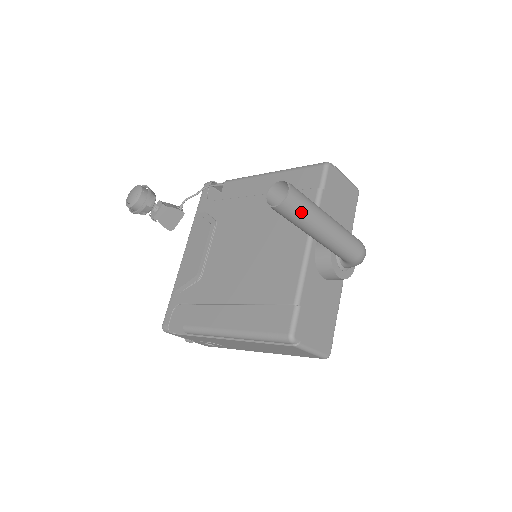
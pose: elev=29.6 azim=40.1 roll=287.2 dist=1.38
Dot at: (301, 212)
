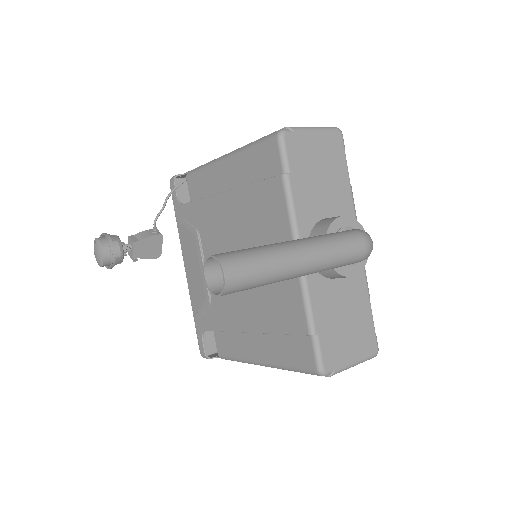
Dot at: (255, 281)
